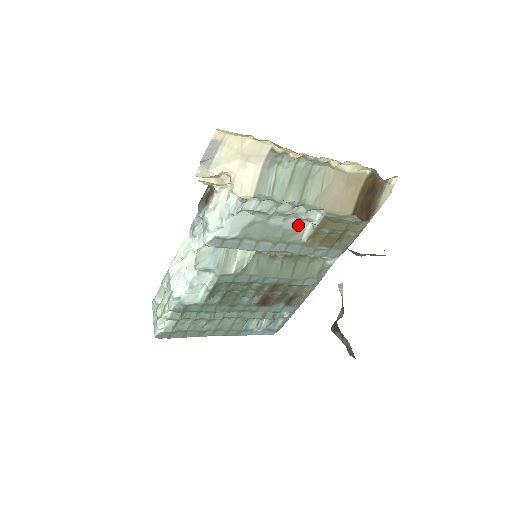
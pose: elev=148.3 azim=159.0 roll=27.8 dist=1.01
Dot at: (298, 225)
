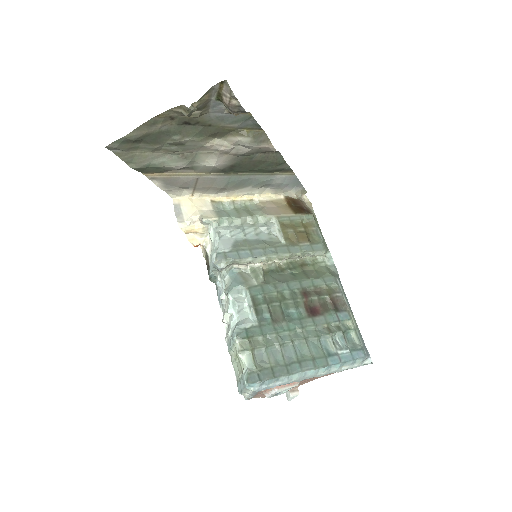
Dot at: (270, 236)
